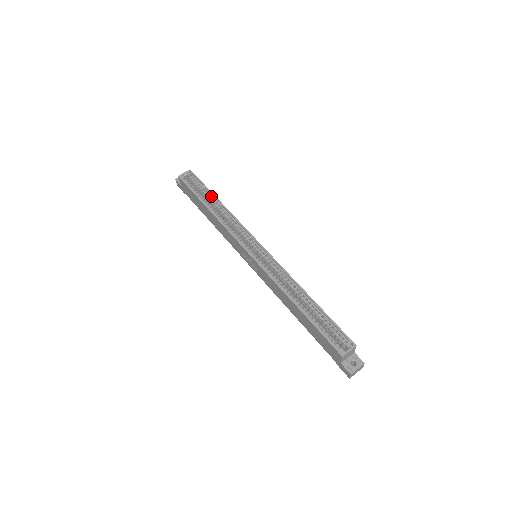
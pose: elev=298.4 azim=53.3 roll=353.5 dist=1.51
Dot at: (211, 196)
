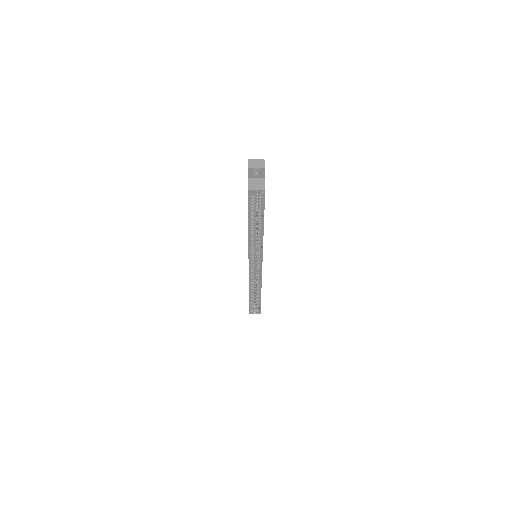
Dot at: (261, 220)
